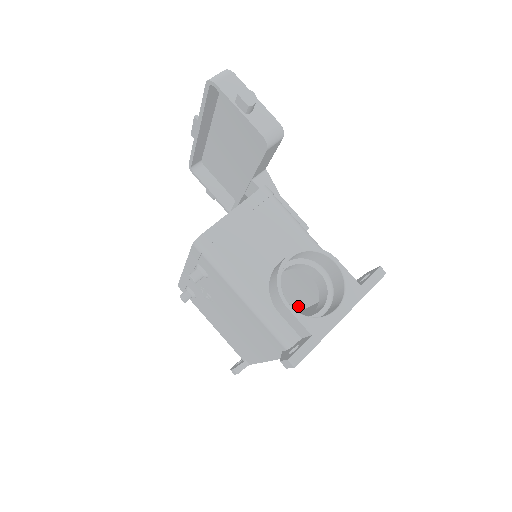
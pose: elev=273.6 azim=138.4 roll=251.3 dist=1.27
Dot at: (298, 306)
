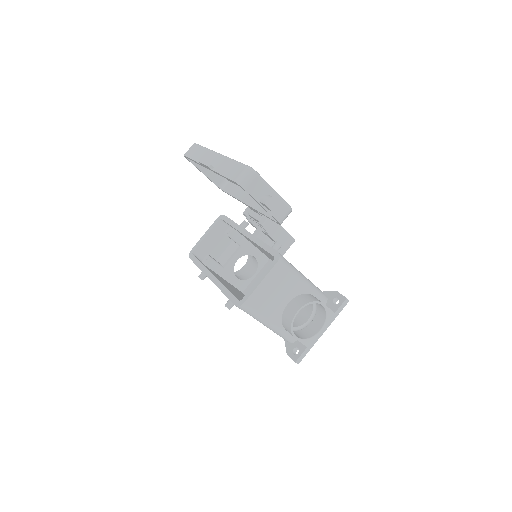
Dot at: occluded
